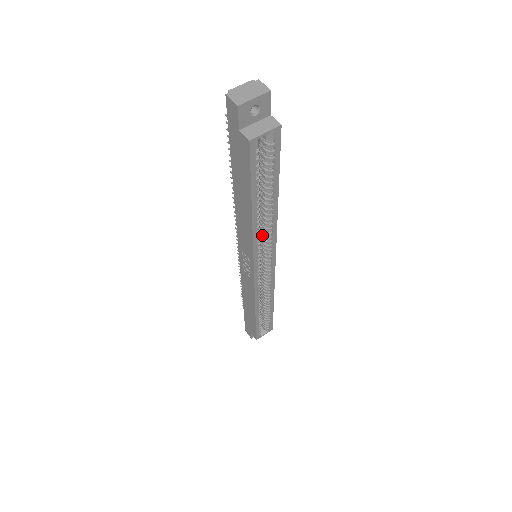
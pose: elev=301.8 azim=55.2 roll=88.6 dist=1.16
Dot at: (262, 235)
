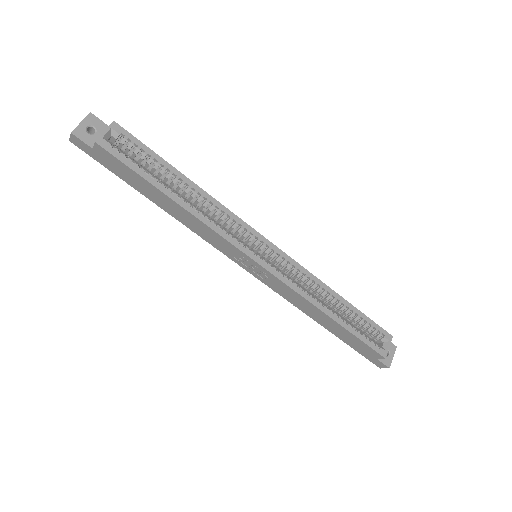
Dot at: (225, 225)
